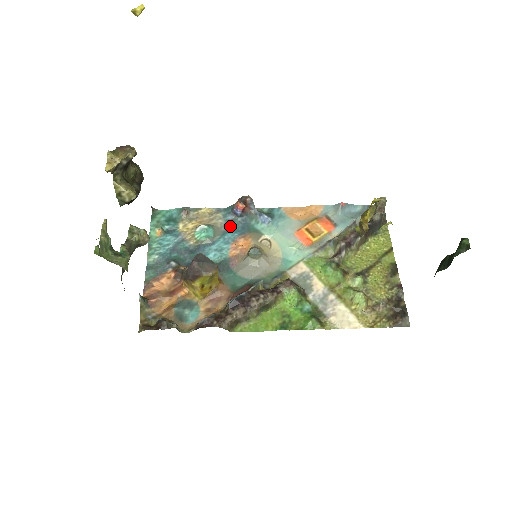
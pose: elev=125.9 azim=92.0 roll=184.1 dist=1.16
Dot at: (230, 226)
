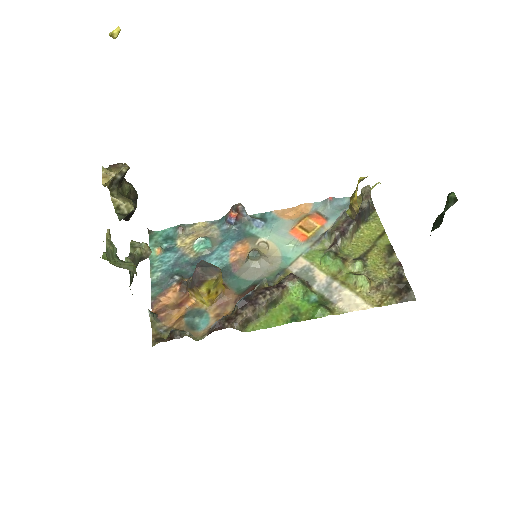
Dot at: (226, 235)
